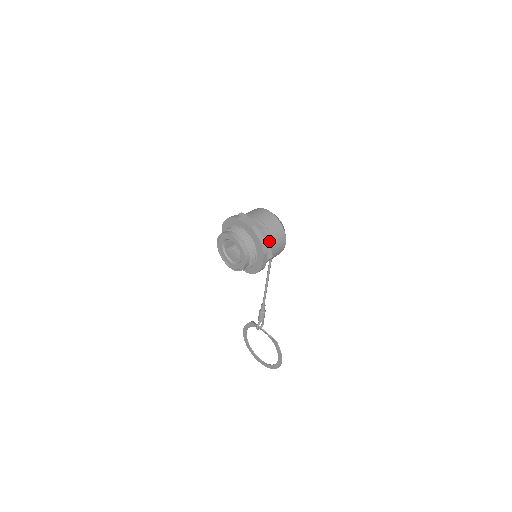
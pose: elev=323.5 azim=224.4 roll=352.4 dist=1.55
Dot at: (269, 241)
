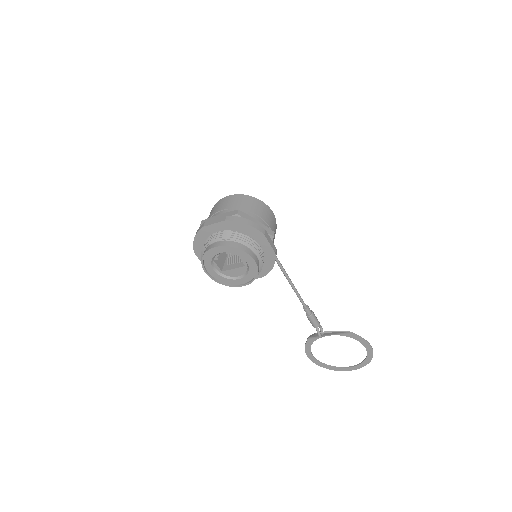
Dot at: (255, 220)
